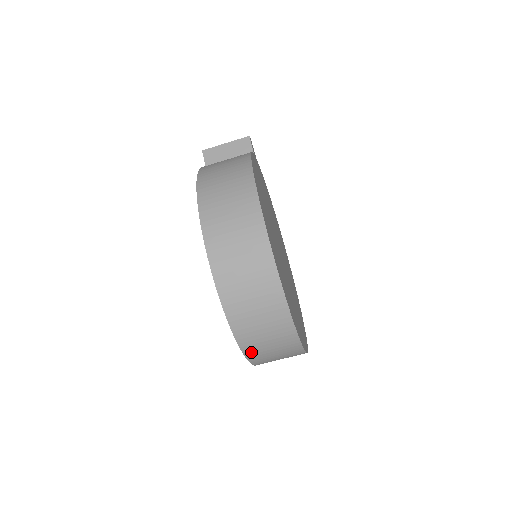
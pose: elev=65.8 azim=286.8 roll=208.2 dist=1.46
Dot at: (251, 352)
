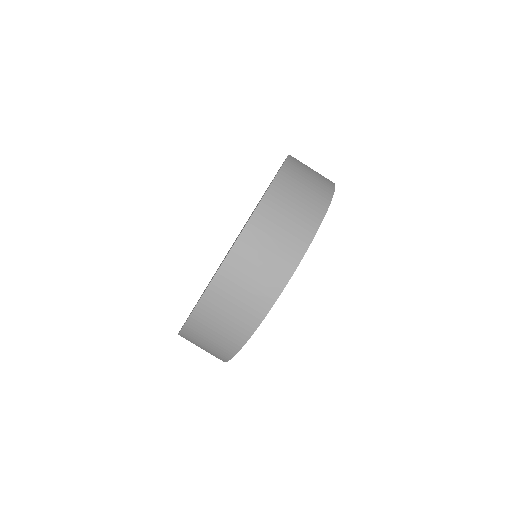
Dot at: (234, 262)
